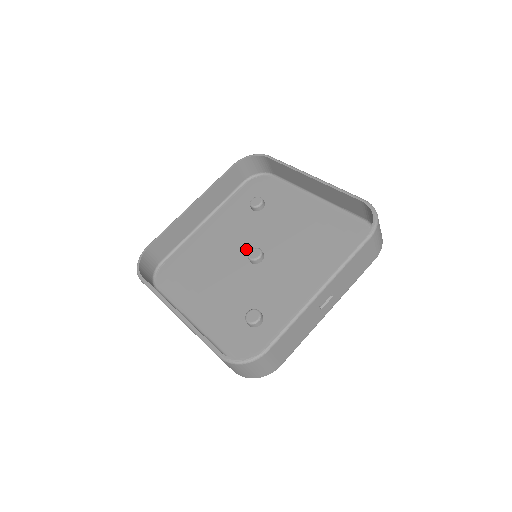
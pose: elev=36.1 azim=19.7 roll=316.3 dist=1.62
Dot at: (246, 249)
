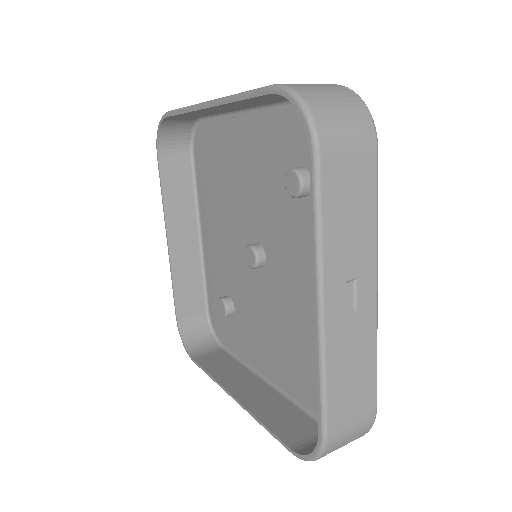
Dot at: (258, 229)
